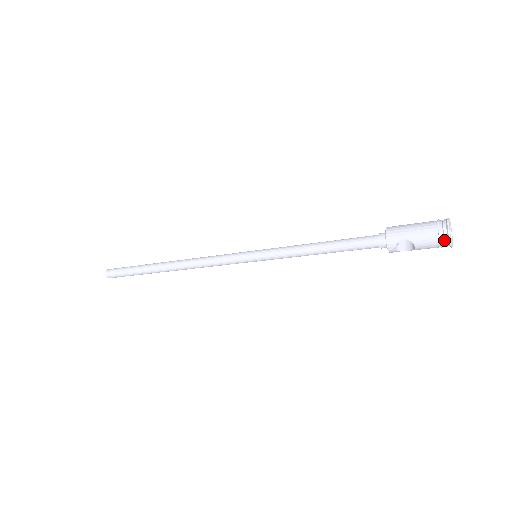
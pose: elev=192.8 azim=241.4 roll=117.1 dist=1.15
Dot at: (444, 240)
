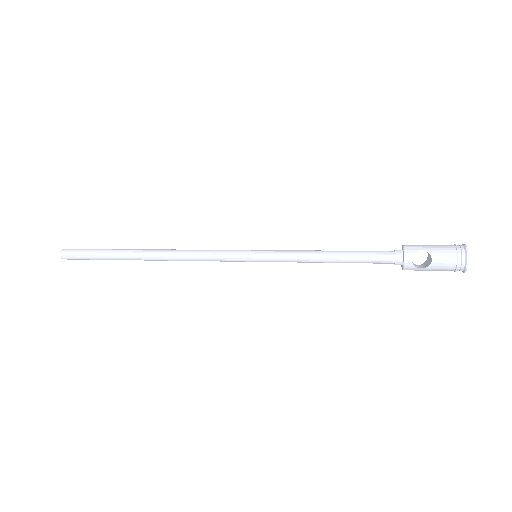
Dot at: (461, 256)
